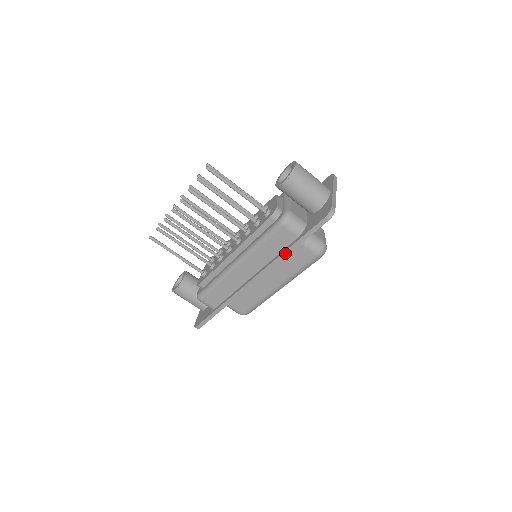
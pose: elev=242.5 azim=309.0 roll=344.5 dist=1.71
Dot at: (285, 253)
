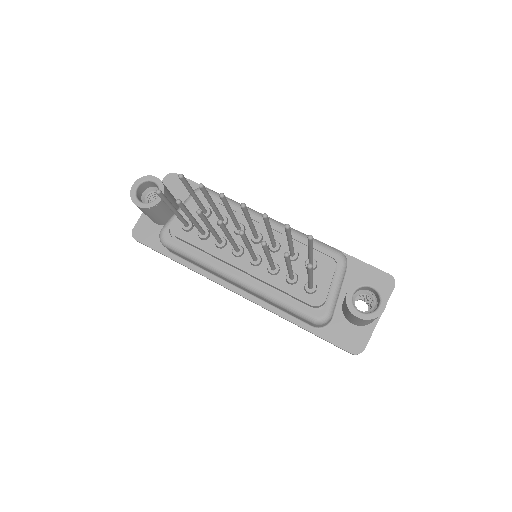
Dot at: (289, 321)
